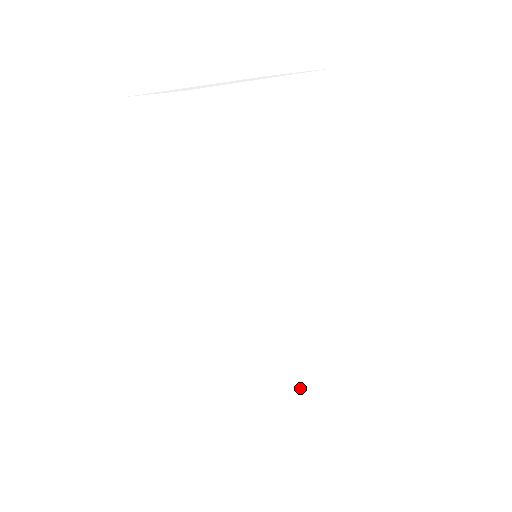
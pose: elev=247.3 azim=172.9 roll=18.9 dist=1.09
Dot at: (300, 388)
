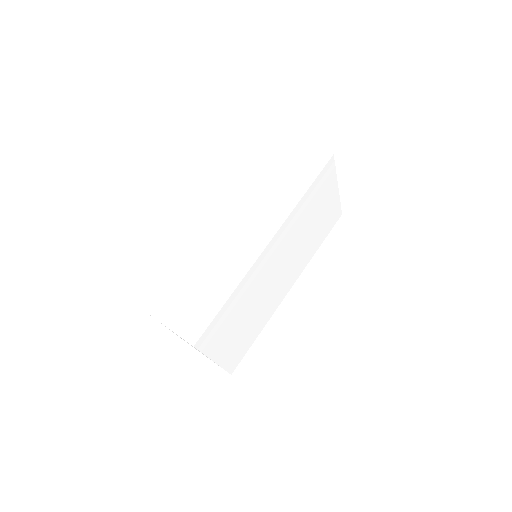
Dot at: (224, 348)
